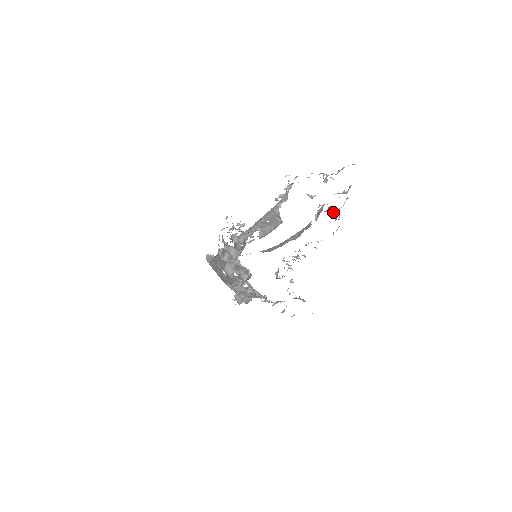
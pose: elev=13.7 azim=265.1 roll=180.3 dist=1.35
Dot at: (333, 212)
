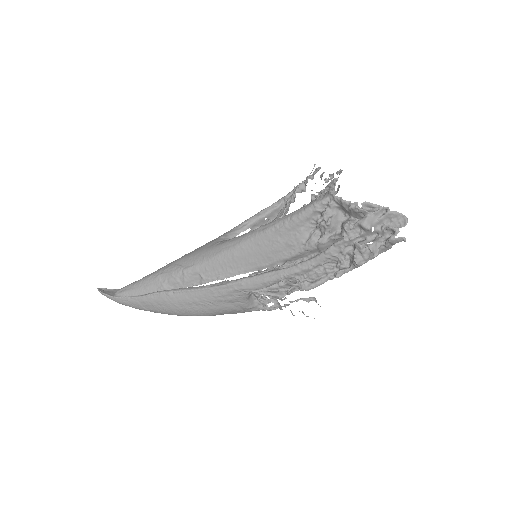
Dot at: occluded
